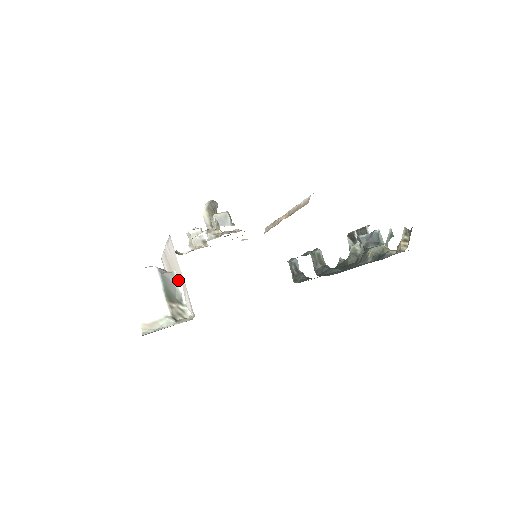
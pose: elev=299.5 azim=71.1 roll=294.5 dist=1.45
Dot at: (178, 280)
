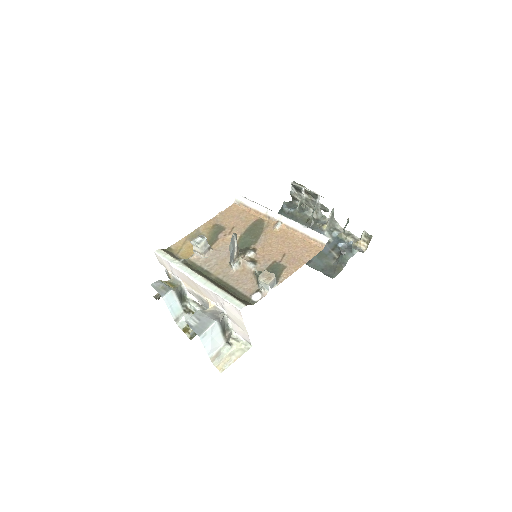
Dot at: (227, 317)
